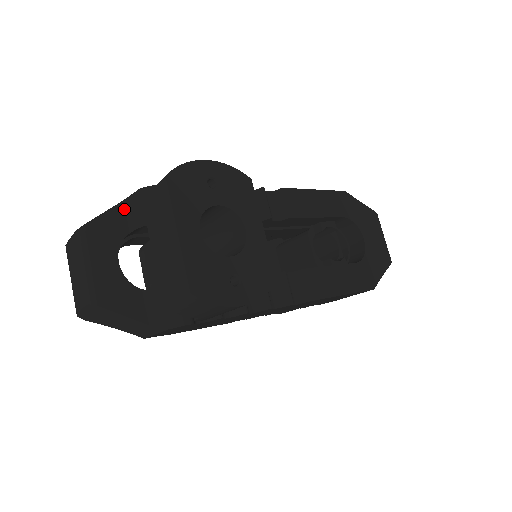
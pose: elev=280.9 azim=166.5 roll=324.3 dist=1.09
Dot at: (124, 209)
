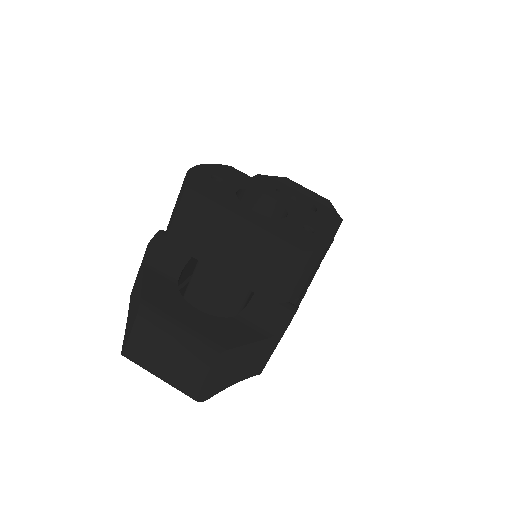
Dot at: (152, 270)
